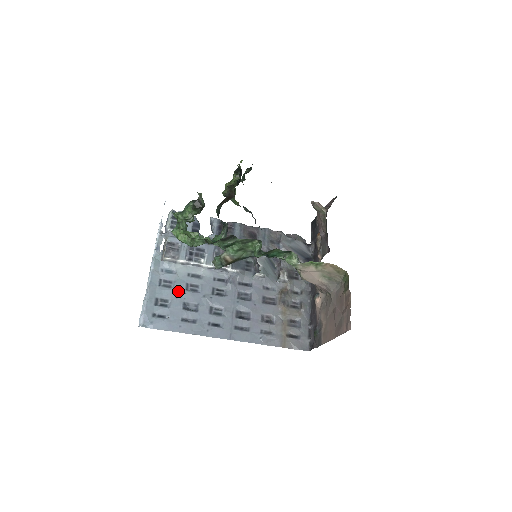
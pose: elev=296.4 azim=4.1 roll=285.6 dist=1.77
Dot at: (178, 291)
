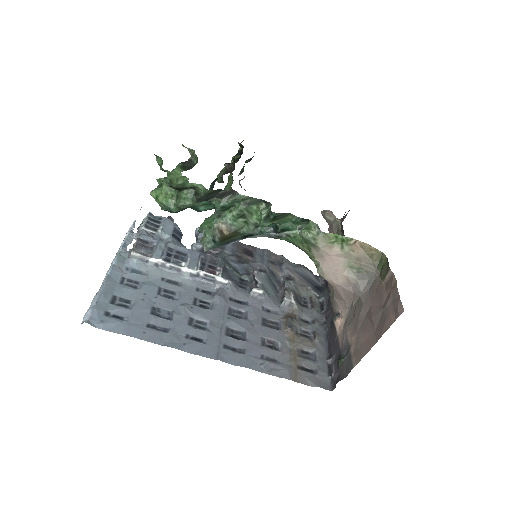
Dot at: (146, 293)
